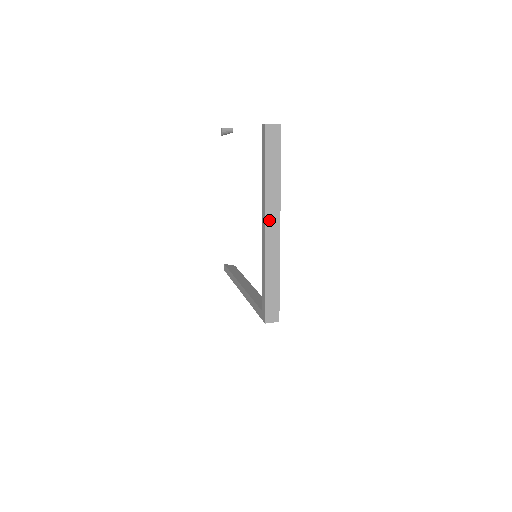
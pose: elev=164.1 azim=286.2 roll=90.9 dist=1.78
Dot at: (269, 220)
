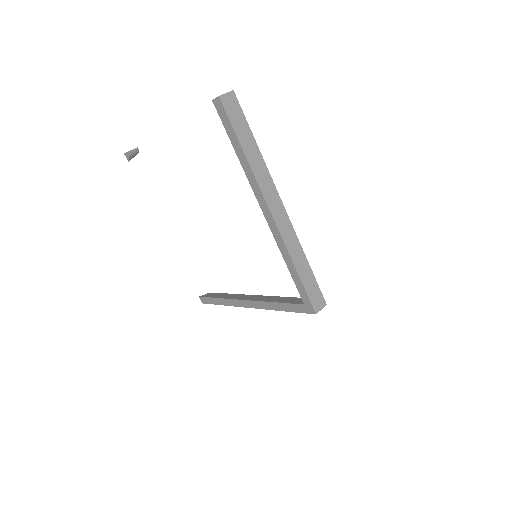
Dot at: (270, 201)
